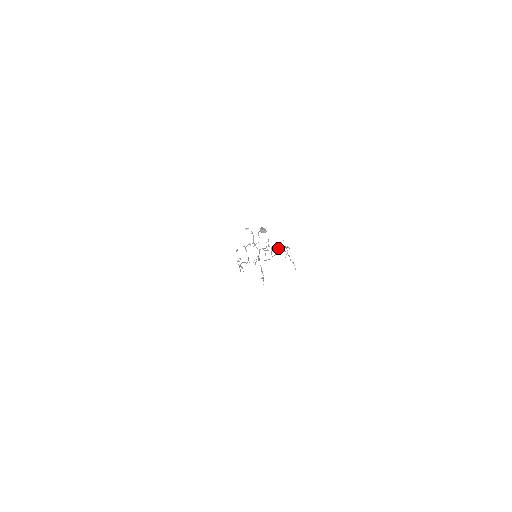
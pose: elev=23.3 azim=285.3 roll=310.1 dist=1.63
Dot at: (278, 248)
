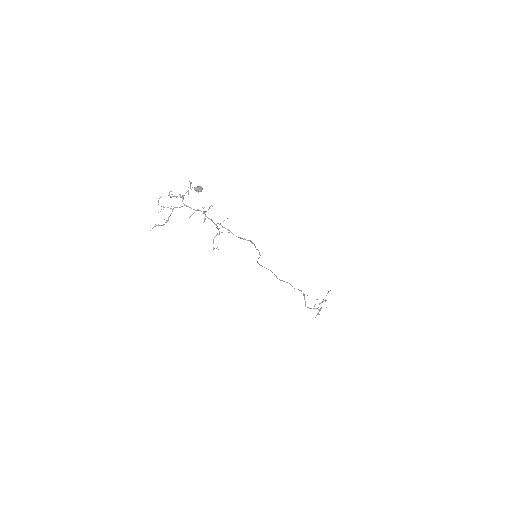
Dot at: occluded
